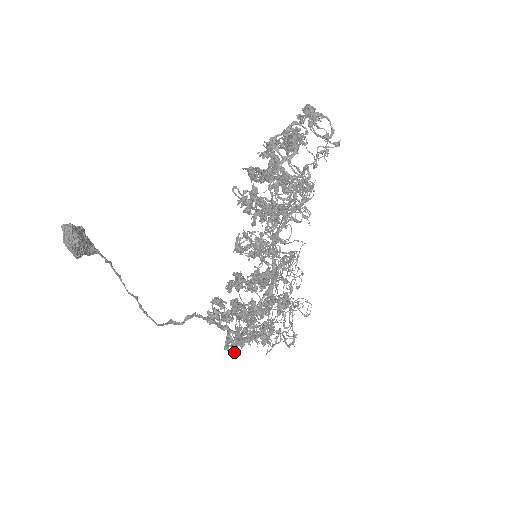
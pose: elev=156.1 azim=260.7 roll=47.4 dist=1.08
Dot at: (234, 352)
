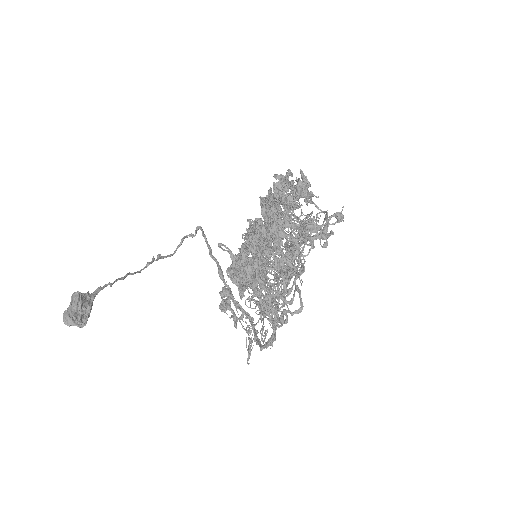
Dot at: occluded
